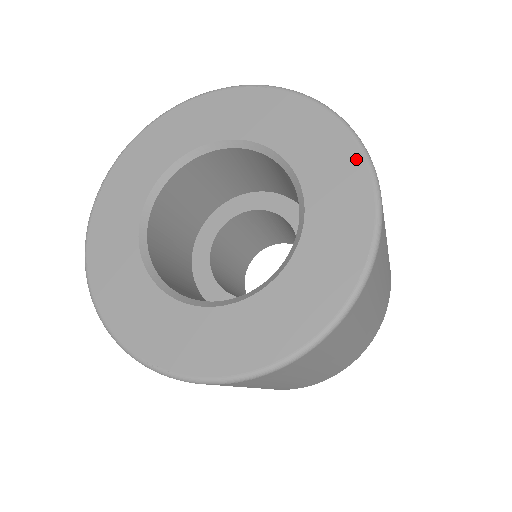
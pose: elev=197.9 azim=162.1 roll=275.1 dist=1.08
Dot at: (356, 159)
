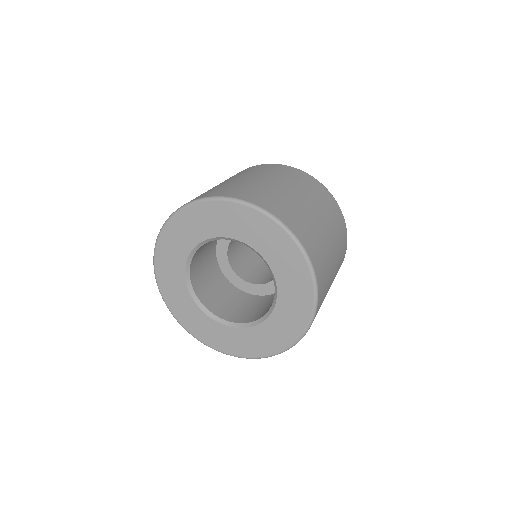
Dot at: (269, 223)
